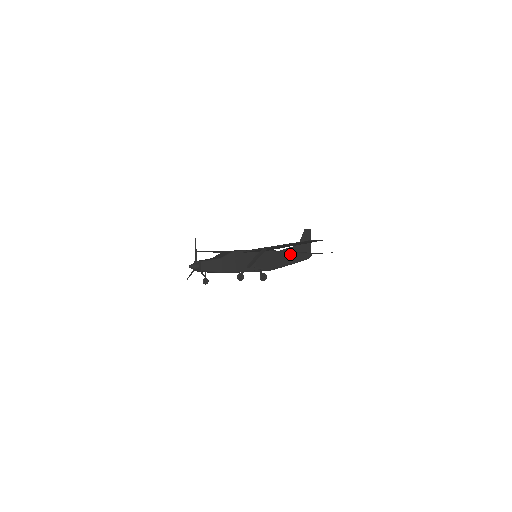
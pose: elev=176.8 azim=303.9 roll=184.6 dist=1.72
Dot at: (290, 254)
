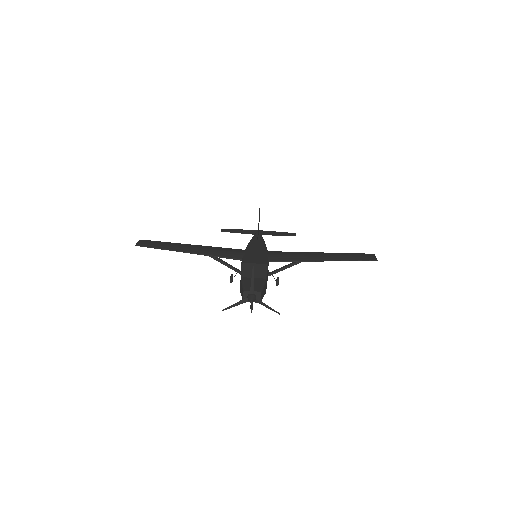
Dot at: occluded
